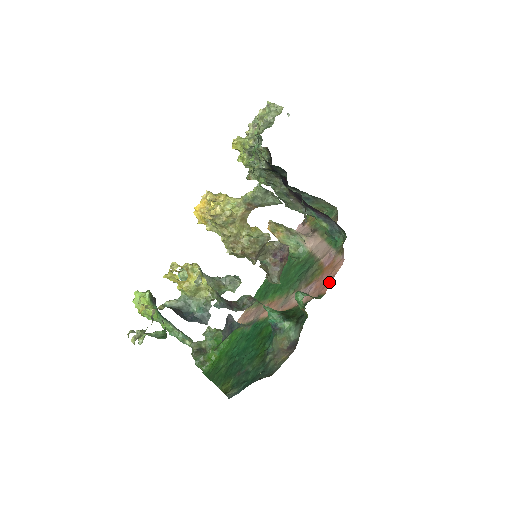
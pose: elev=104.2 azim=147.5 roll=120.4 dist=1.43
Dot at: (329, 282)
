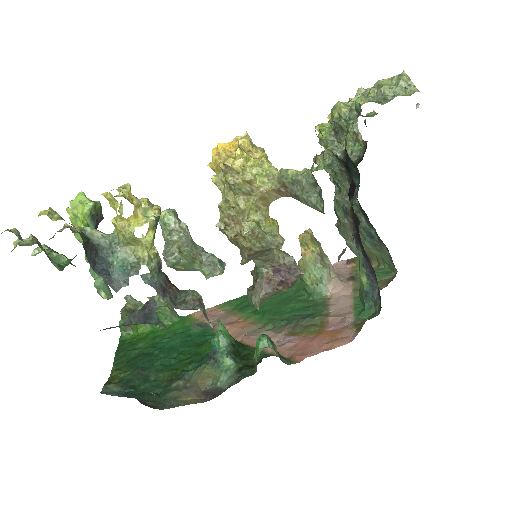
Dot at: (314, 352)
